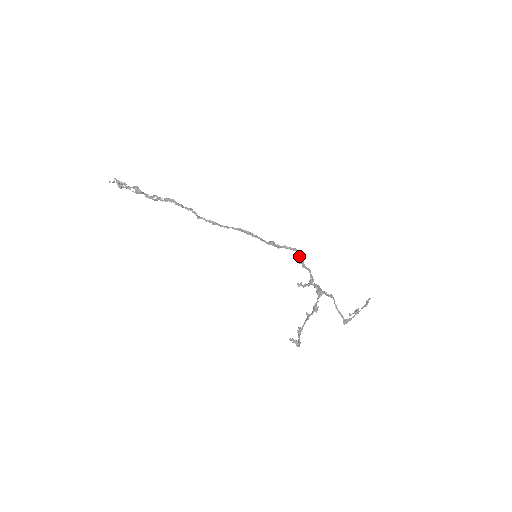
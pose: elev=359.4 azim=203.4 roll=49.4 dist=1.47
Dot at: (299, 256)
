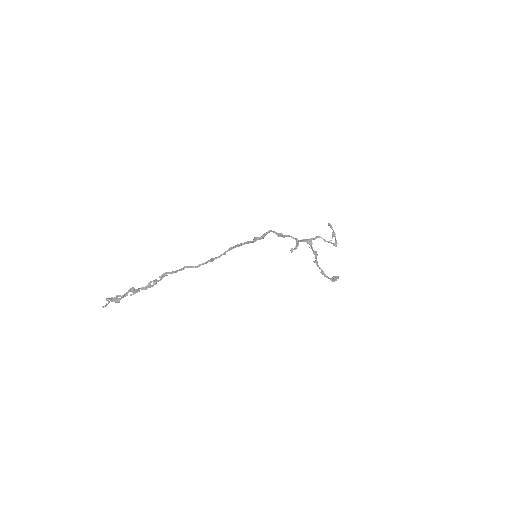
Dot at: (276, 233)
